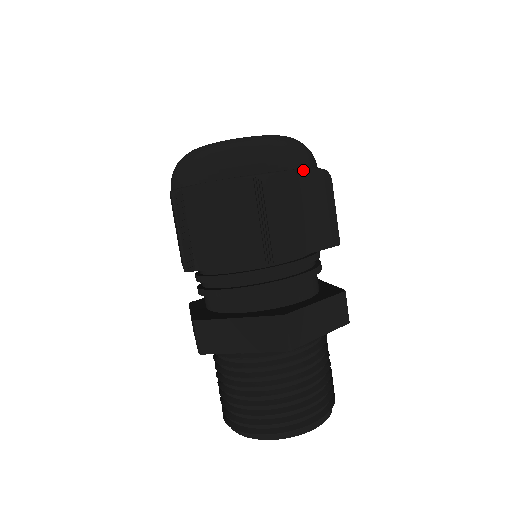
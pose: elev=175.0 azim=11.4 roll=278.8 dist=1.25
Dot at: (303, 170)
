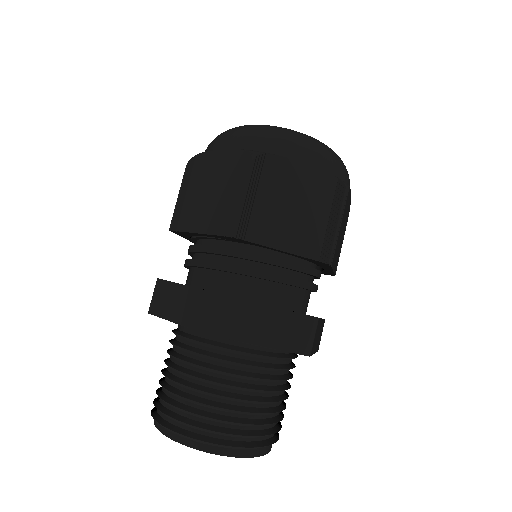
Dot at: (310, 167)
